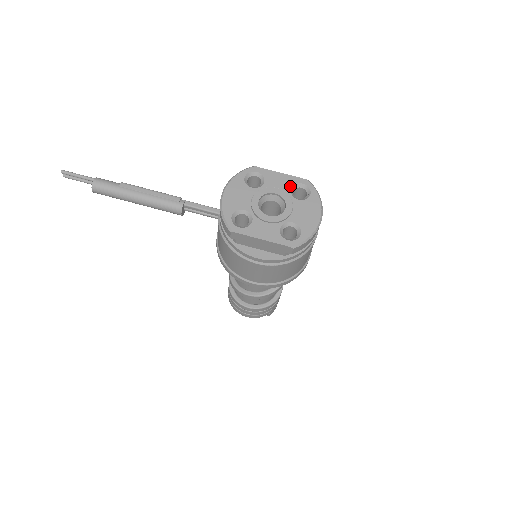
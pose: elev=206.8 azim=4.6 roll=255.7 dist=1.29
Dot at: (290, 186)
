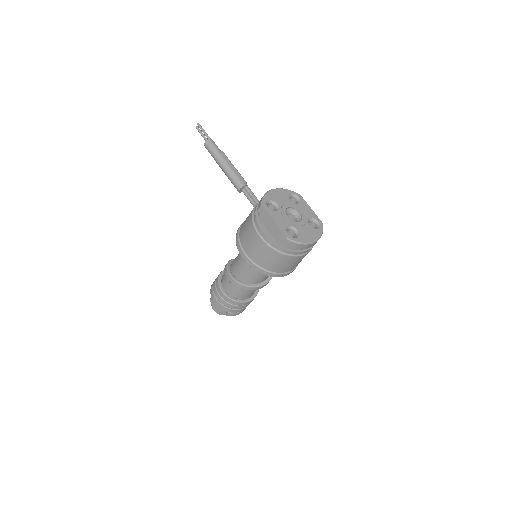
Dot at: (311, 217)
